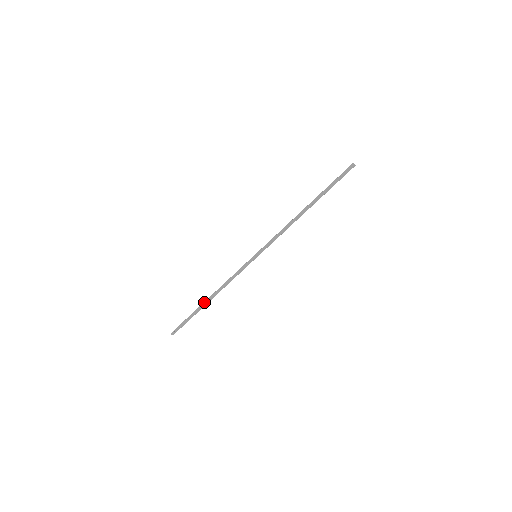
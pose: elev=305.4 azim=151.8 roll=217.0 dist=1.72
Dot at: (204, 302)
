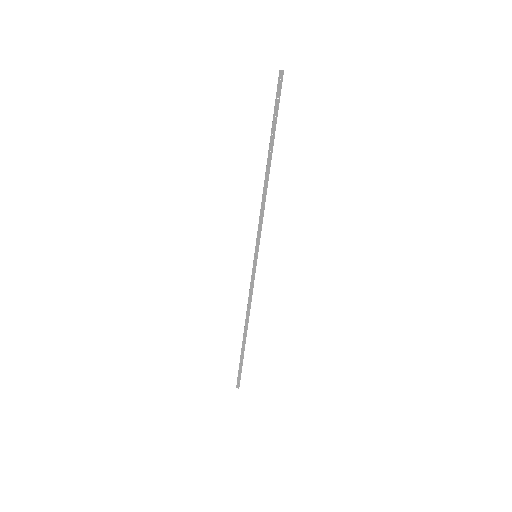
Dot at: (243, 339)
